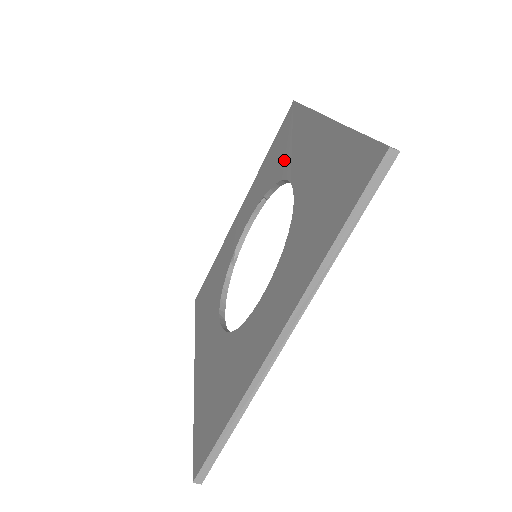
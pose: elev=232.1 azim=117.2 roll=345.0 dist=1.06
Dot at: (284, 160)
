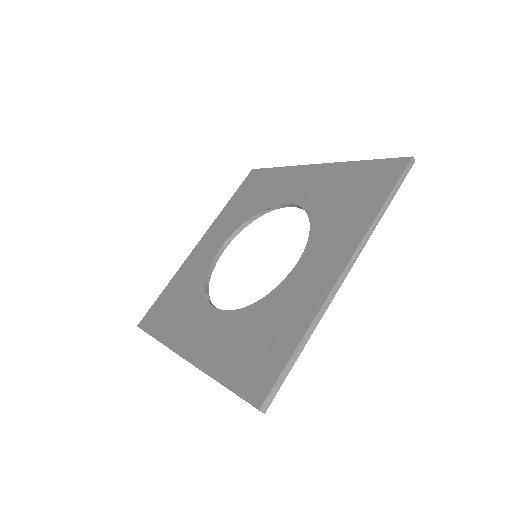
Dot at: (330, 221)
